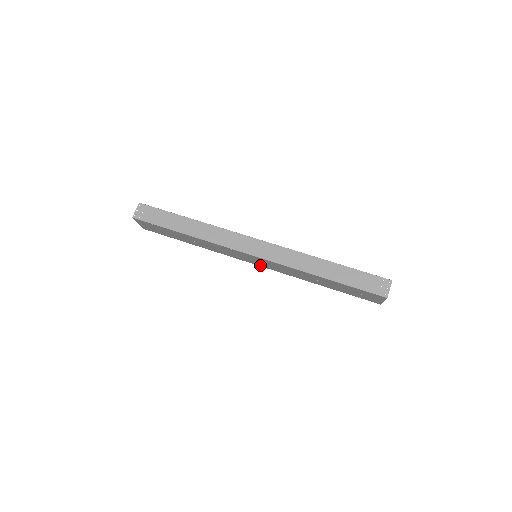
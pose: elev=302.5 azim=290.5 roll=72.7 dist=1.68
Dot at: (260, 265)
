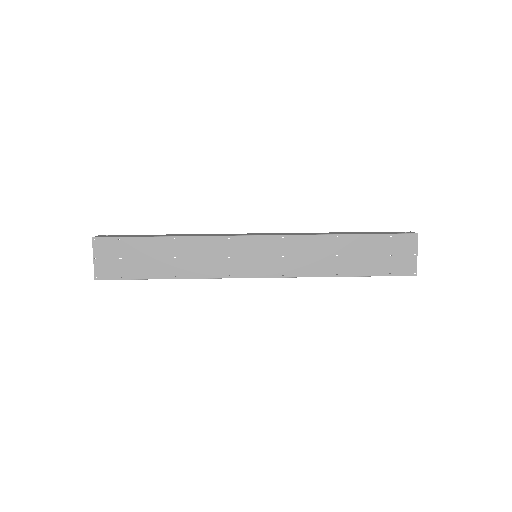
Dot at: (262, 273)
